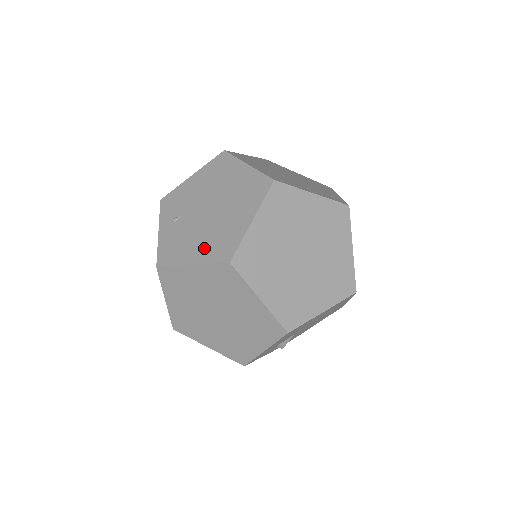
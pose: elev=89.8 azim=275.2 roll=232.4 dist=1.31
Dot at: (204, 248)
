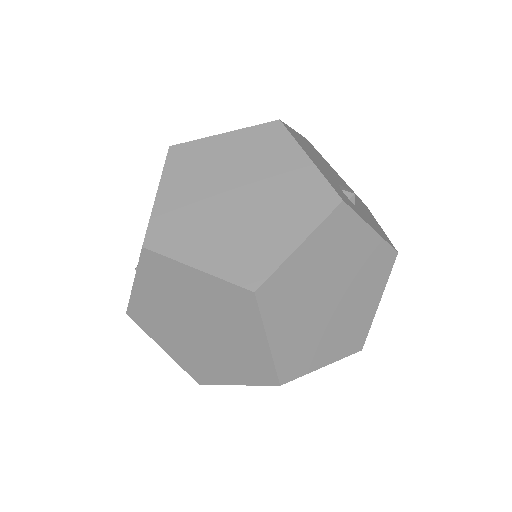
Dot at: occluded
